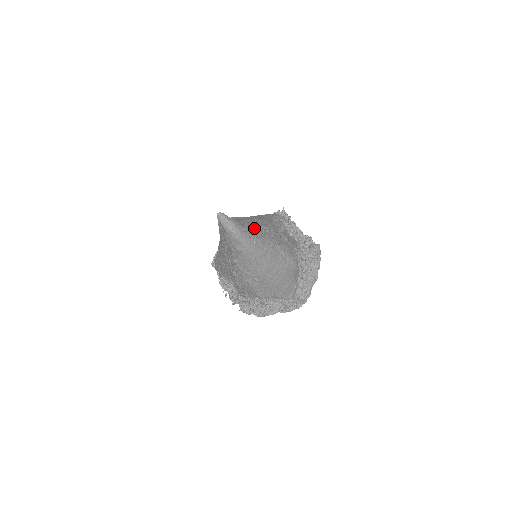
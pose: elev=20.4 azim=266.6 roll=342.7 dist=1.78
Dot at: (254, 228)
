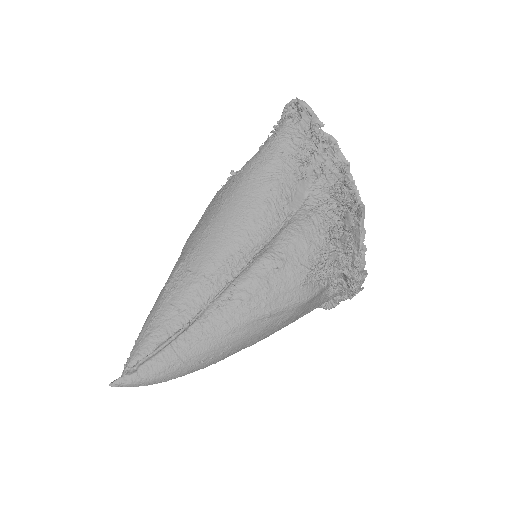
Dot at: (195, 327)
